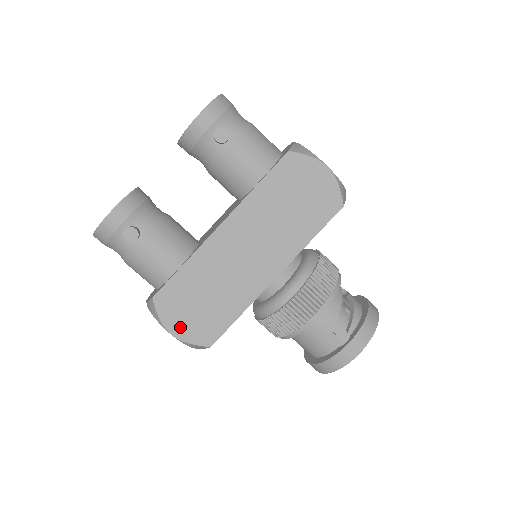
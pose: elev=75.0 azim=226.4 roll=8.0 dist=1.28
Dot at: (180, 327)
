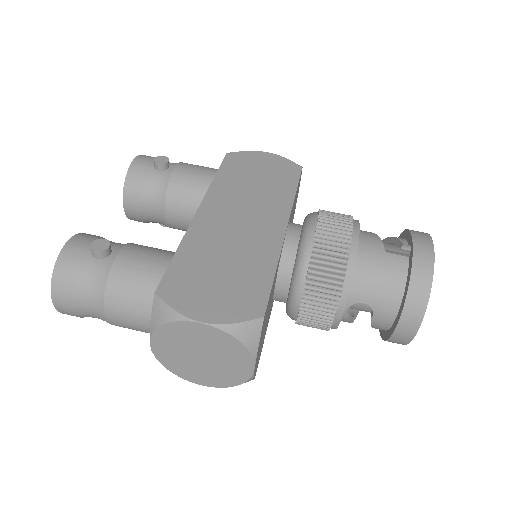
Dot at: (209, 310)
